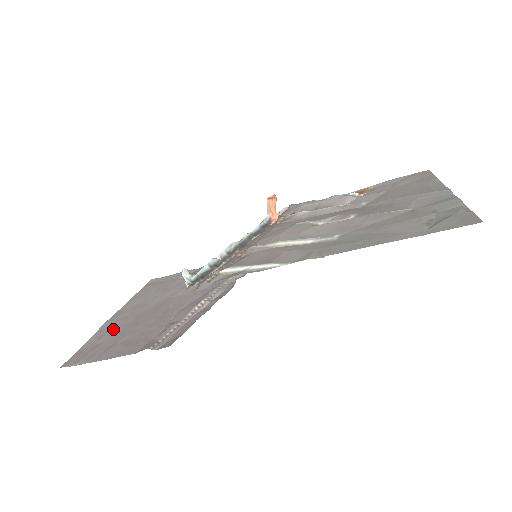
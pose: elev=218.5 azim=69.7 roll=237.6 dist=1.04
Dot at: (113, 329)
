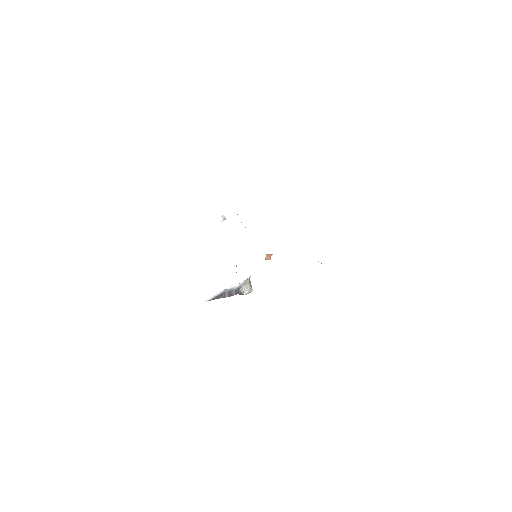
Dot at: occluded
